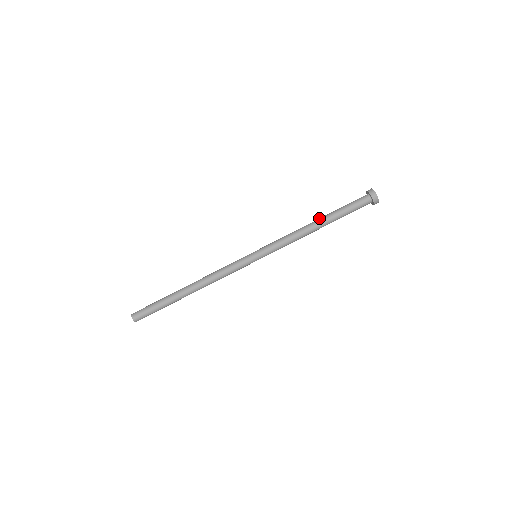
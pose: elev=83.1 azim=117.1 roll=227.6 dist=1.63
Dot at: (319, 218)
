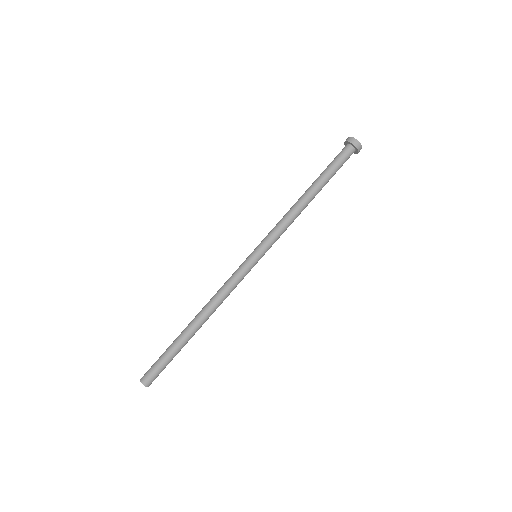
Dot at: occluded
